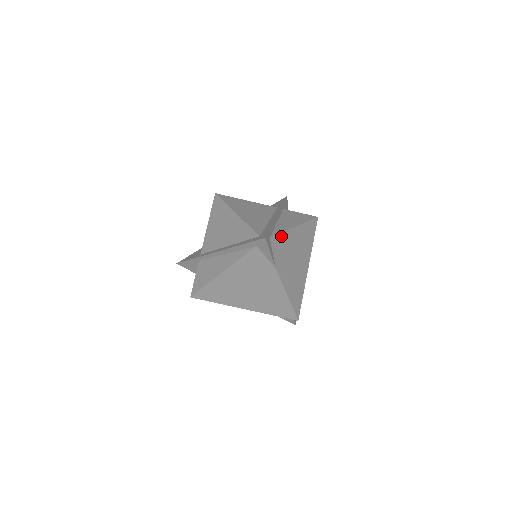
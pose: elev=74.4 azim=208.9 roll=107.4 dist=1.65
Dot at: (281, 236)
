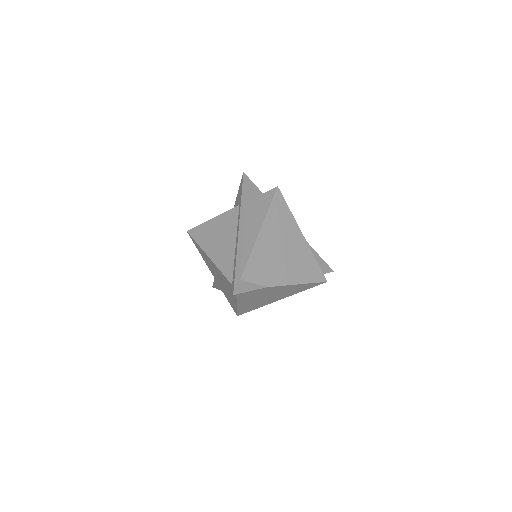
Dot at: (251, 261)
